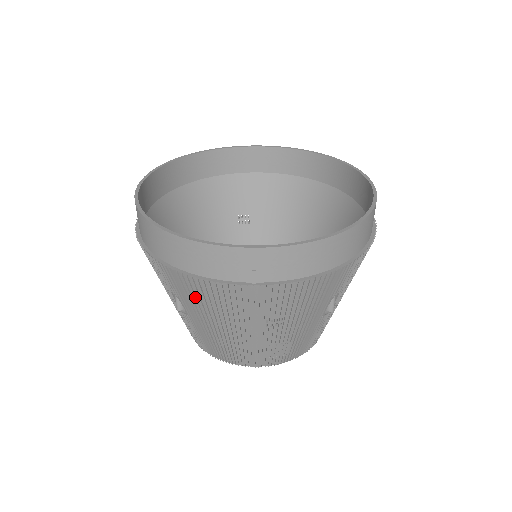
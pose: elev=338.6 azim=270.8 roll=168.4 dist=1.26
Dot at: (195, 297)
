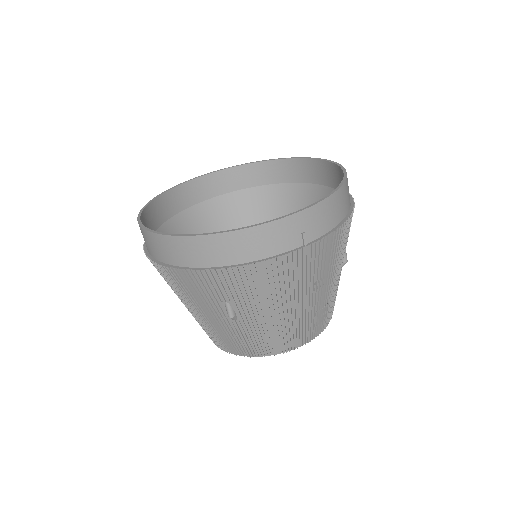
Dot at: (255, 287)
